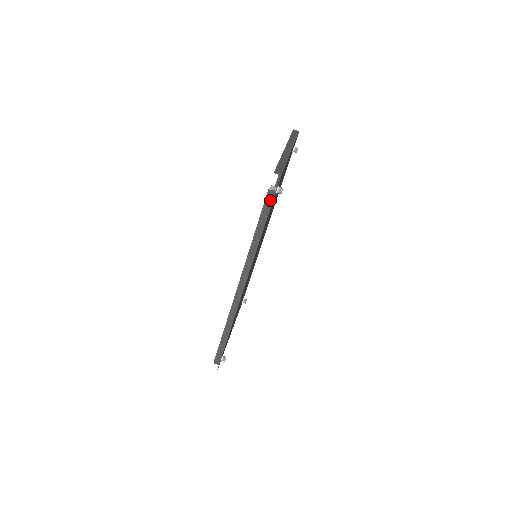
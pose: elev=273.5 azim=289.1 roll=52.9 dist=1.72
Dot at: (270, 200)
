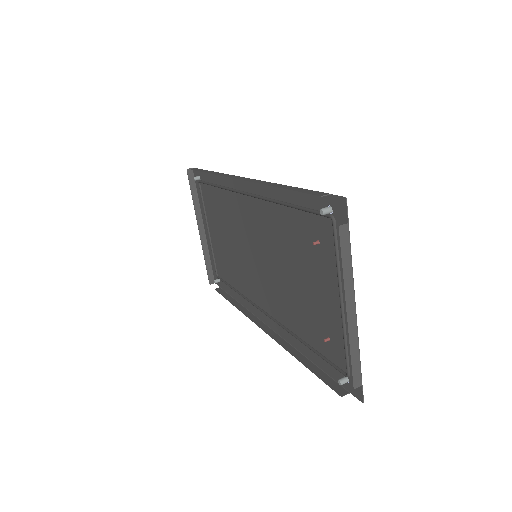
Dot at: (198, 169)
